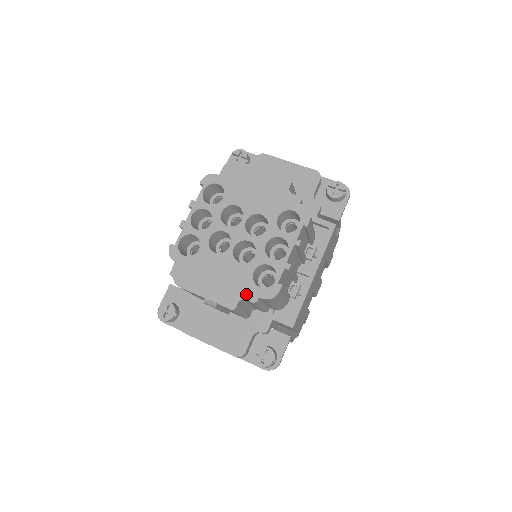
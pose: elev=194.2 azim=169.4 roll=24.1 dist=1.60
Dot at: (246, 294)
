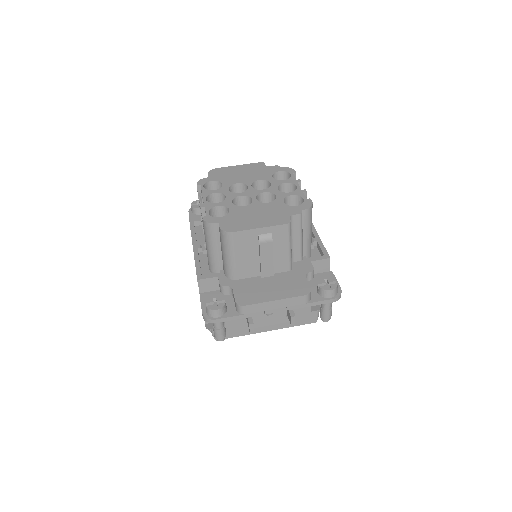
Dot at: (290, 212)
